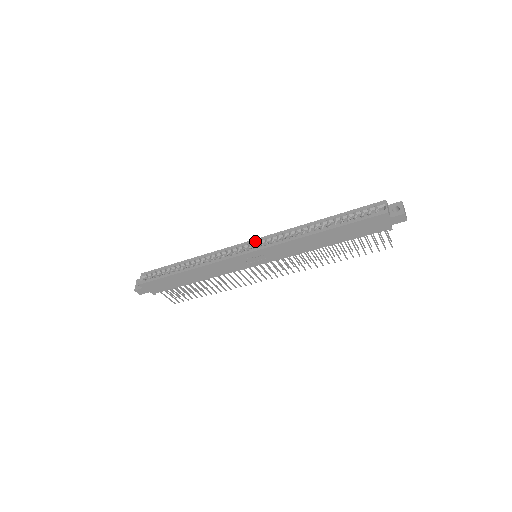
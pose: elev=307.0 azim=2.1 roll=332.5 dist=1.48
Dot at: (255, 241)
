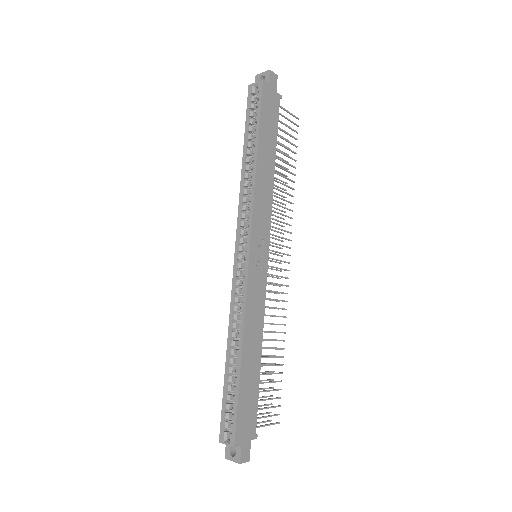
Dot at: (238, 243)
